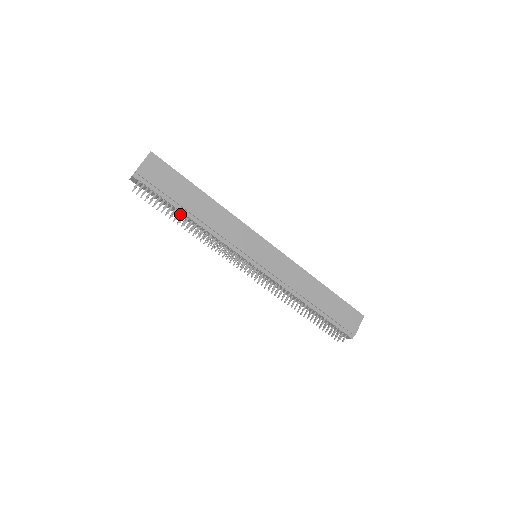
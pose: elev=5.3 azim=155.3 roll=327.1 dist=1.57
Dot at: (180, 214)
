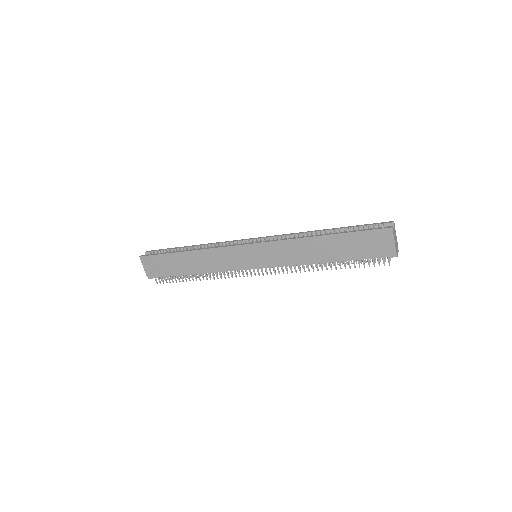
Dot at: (188, 276)
